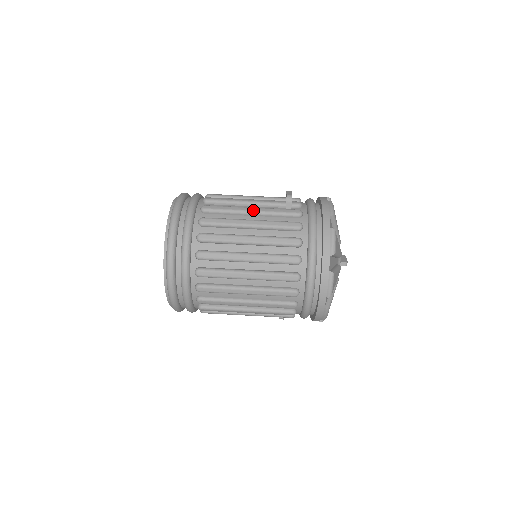
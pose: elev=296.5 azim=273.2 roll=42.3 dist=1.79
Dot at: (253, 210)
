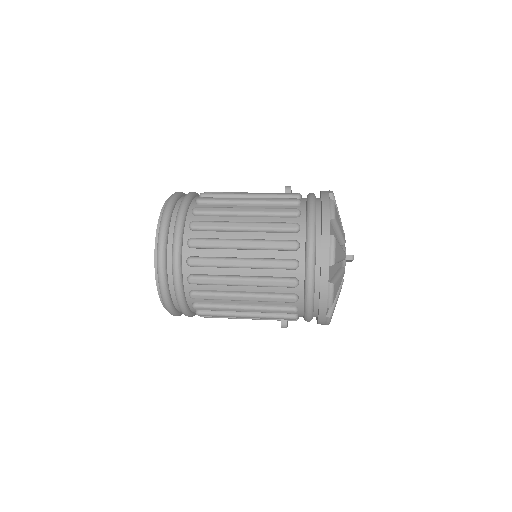
Dot at: (251, 193)
